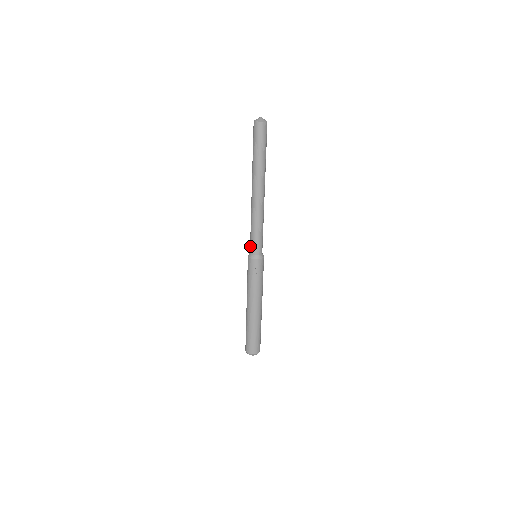
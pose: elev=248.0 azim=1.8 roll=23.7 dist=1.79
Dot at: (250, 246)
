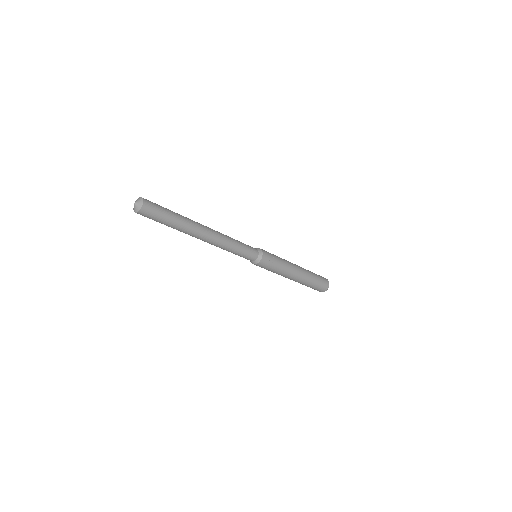
Dot at: occluded
